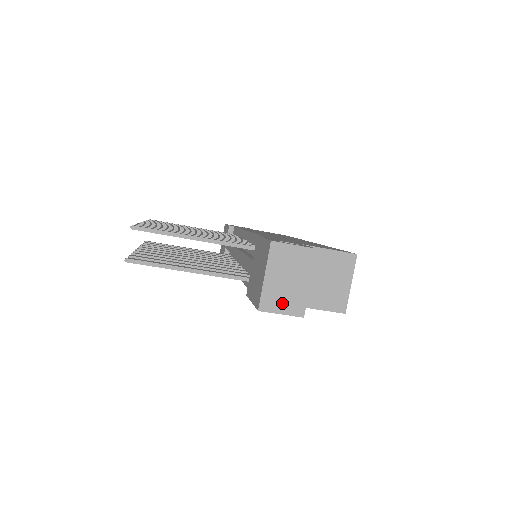
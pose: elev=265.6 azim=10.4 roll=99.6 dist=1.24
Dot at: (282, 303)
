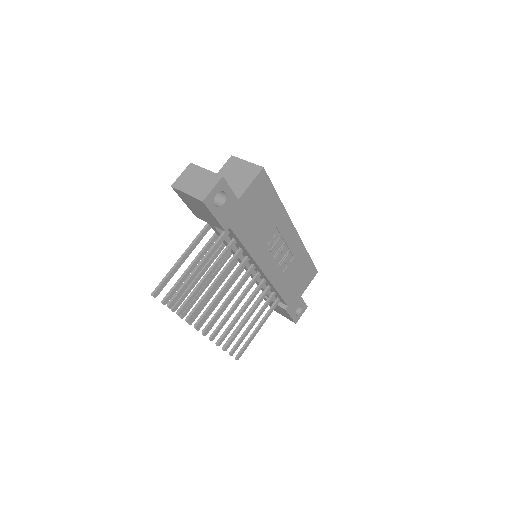
Dot at: (207, 187)
